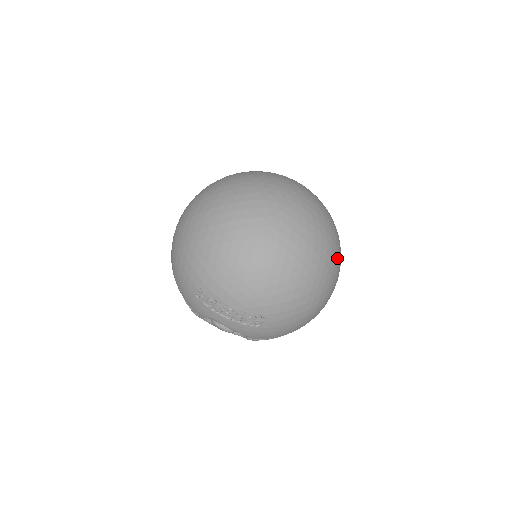
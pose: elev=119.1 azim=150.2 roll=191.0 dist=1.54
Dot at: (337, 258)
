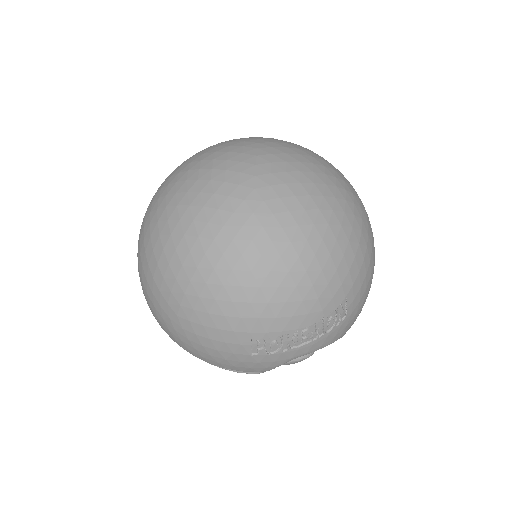
Dot at: occluded
